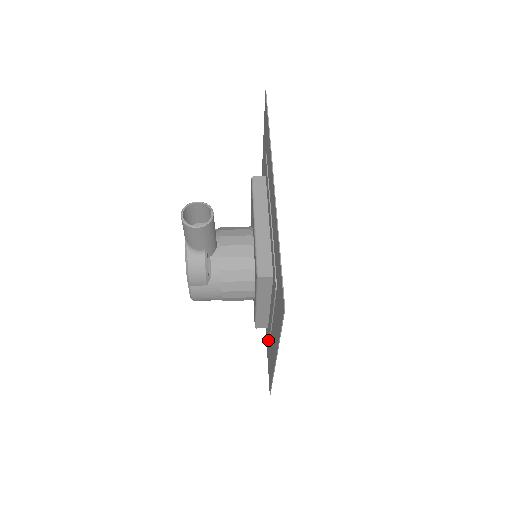
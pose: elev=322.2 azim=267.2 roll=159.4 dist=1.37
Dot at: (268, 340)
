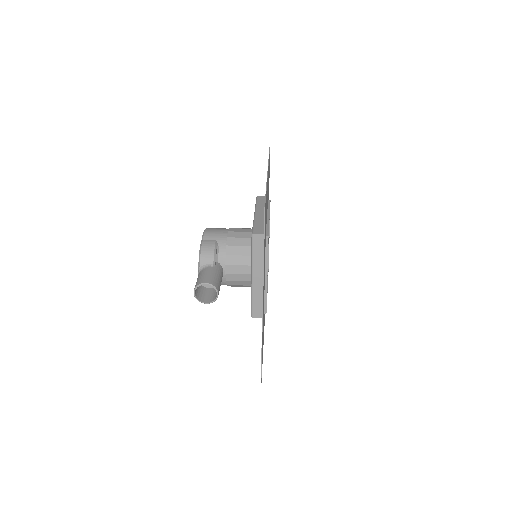
Dot at: occluded
